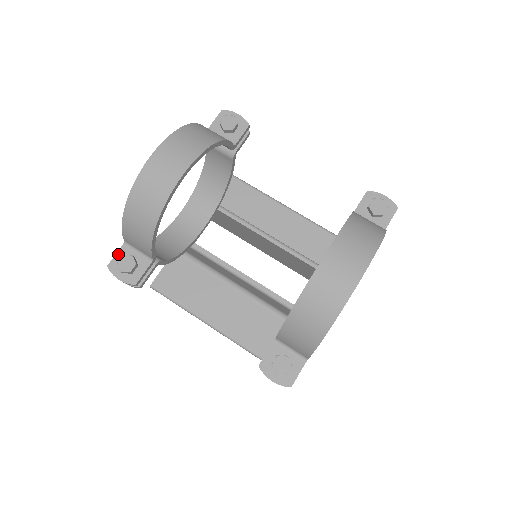
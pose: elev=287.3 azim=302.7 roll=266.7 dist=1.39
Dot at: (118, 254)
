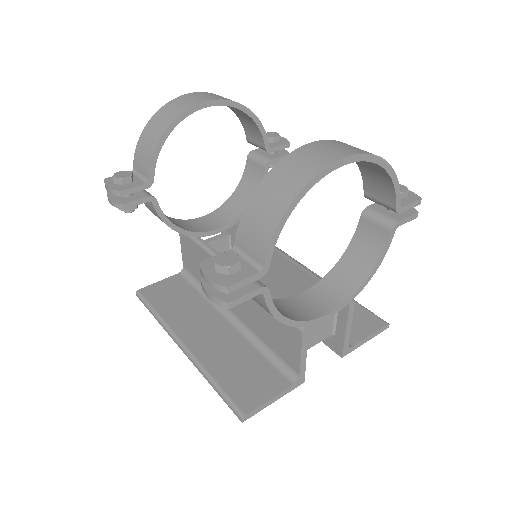
Dot at: occluded
